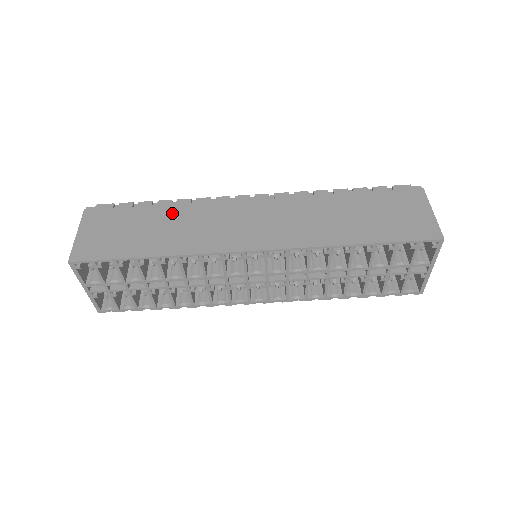
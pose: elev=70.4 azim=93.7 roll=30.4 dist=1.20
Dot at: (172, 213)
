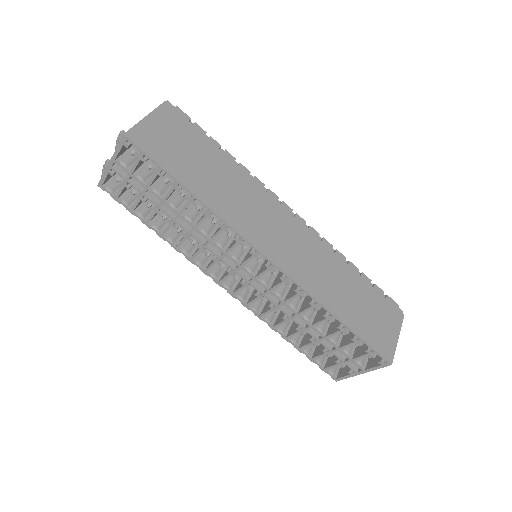
Dot at: (229, 170)
